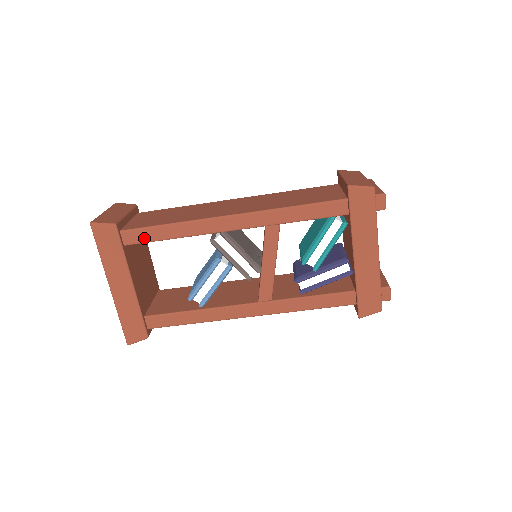
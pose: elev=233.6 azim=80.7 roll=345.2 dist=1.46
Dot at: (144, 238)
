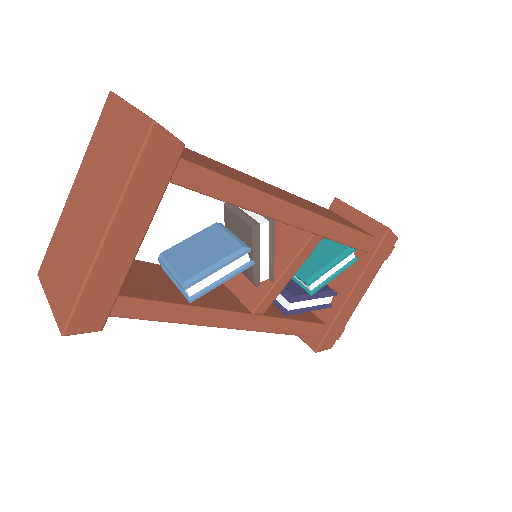
Dot at: (200, 184)
